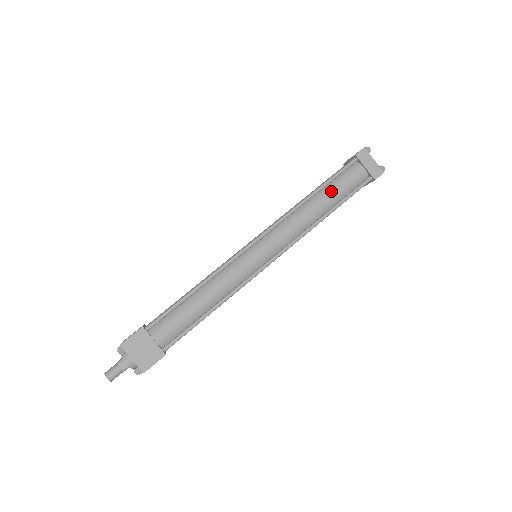
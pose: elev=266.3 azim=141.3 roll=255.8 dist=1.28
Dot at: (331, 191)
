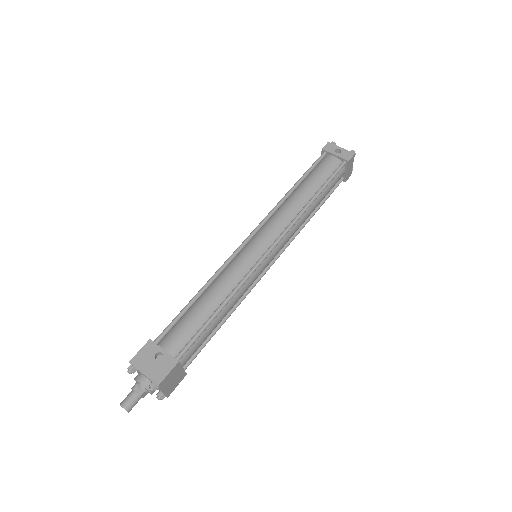
Dot at: (323, 195)
